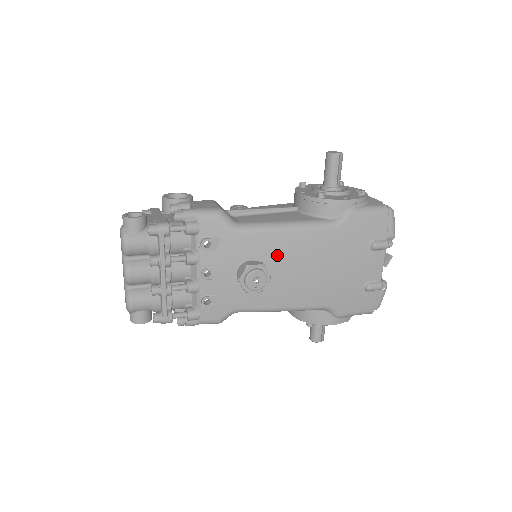
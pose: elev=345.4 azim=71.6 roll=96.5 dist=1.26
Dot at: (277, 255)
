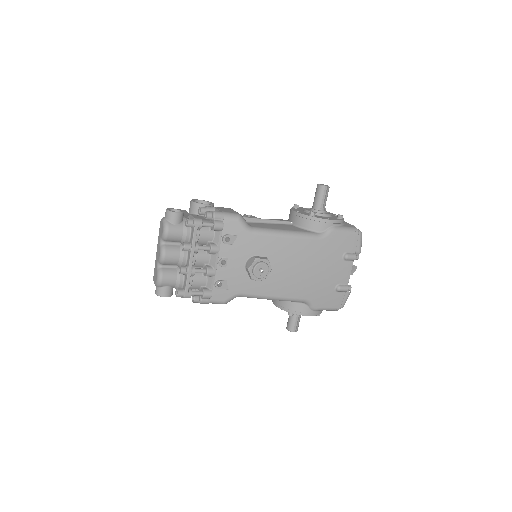
Dot at: (277, 254)
